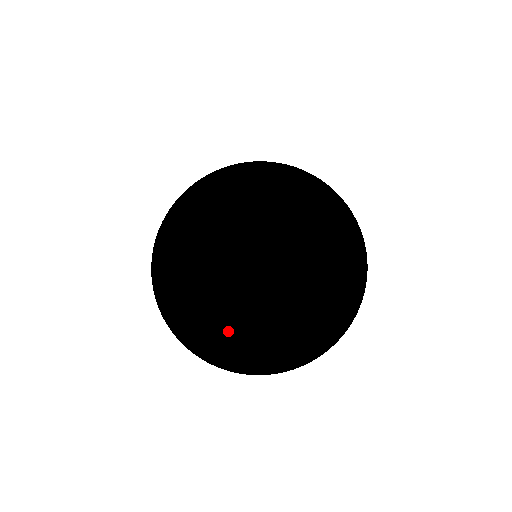
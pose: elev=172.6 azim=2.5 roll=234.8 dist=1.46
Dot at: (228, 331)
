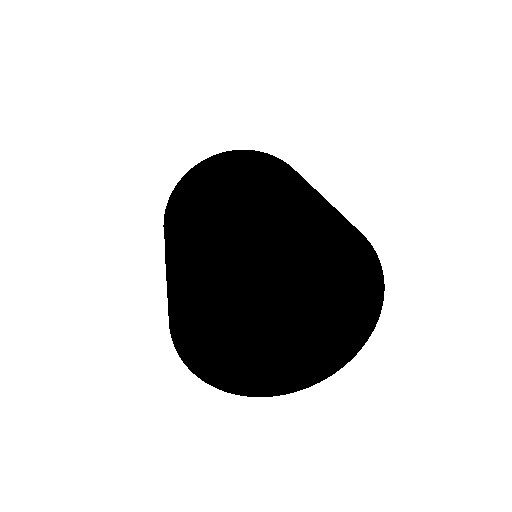
Dot at: (272, 368)
